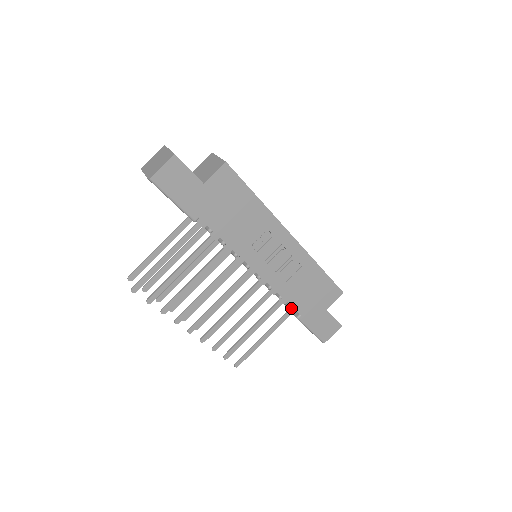
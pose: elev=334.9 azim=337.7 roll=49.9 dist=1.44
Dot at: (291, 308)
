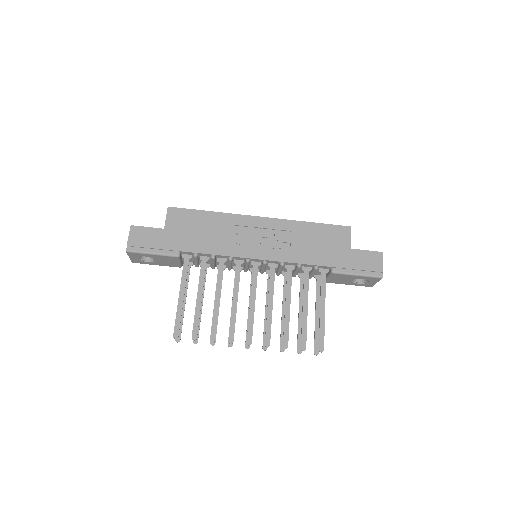
Dot at: (321, 270)
